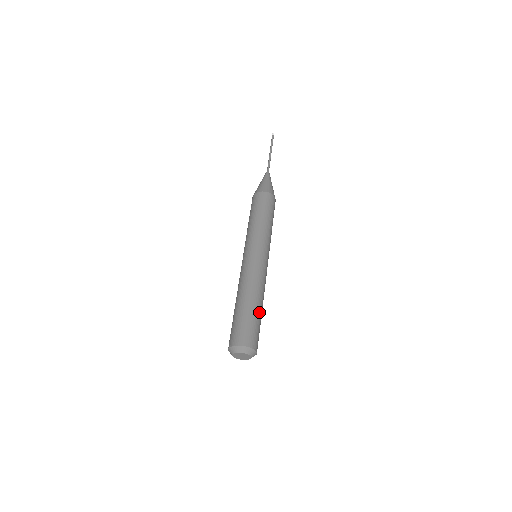
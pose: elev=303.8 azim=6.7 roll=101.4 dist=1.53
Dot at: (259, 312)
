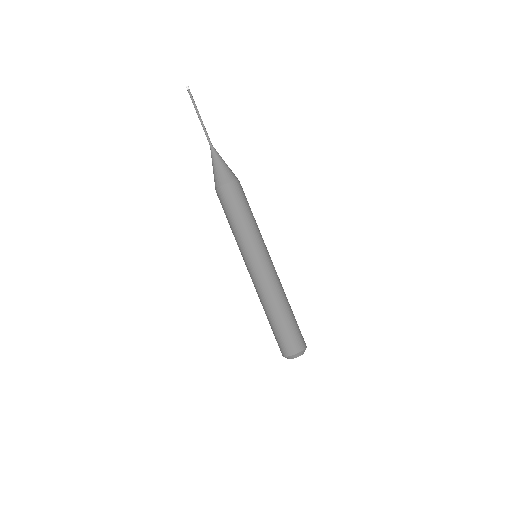
Dot at: (292, 313)
